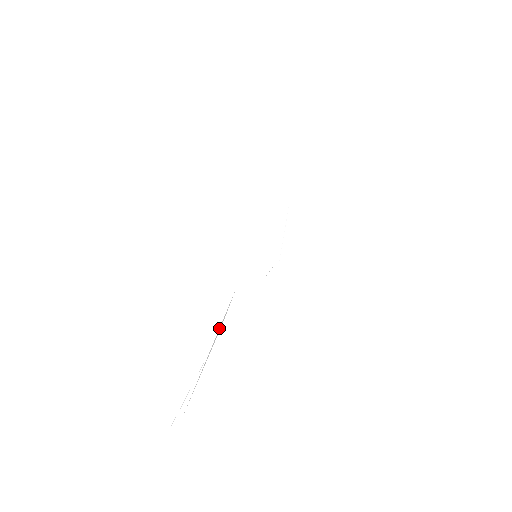
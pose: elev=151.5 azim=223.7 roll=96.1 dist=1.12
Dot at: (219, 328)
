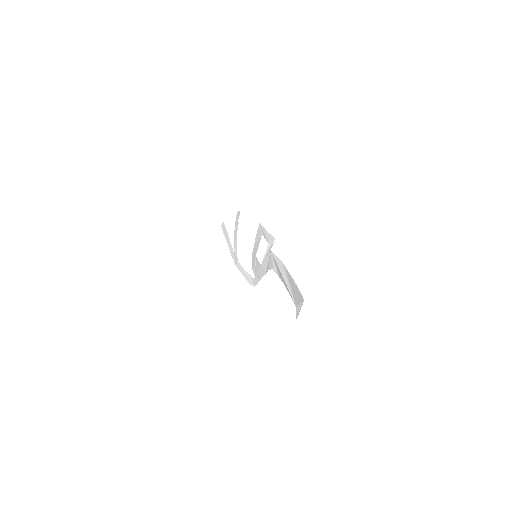
Dot at: (276, 263)
